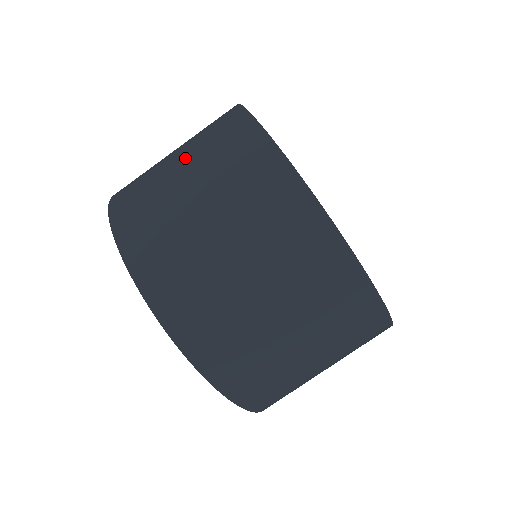
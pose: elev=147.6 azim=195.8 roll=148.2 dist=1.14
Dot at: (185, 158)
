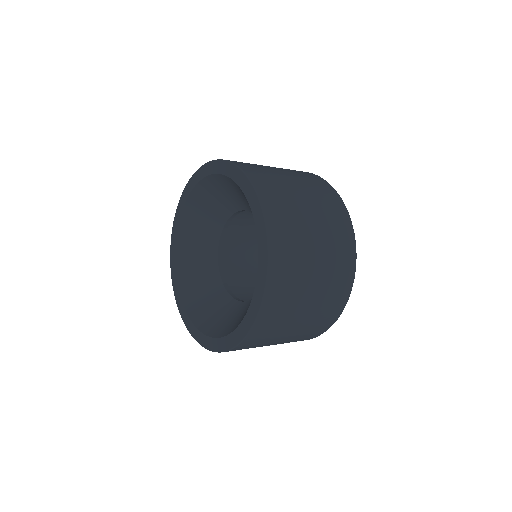
Dot at: occluded
